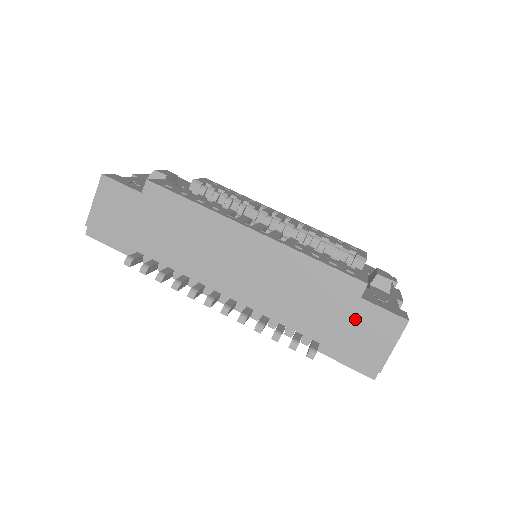
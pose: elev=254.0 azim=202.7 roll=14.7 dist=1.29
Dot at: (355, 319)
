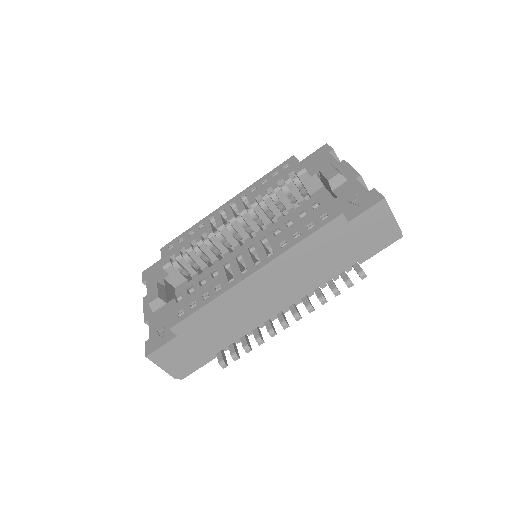
Dot at: (358, 233)
